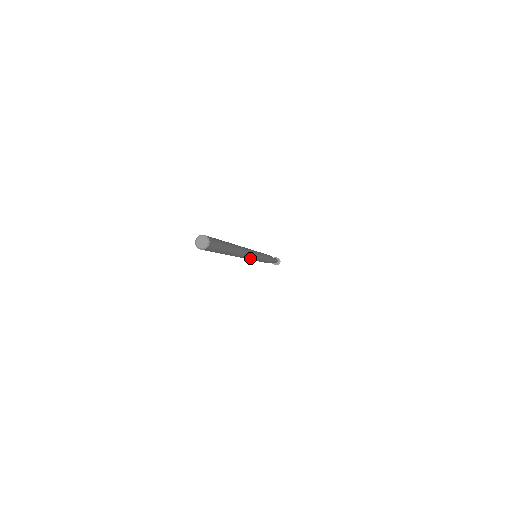
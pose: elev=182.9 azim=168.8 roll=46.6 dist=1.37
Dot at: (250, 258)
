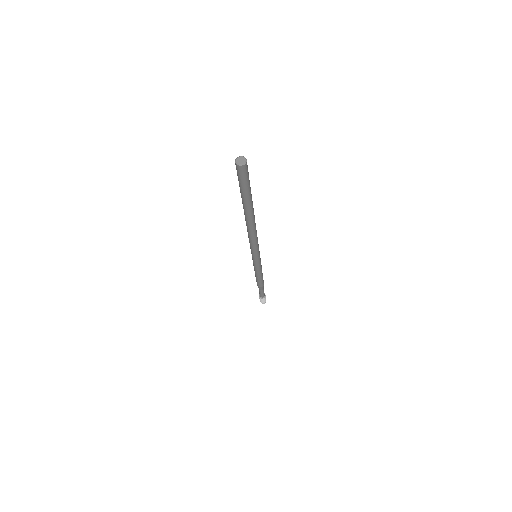
Dot at: (257, 243)
